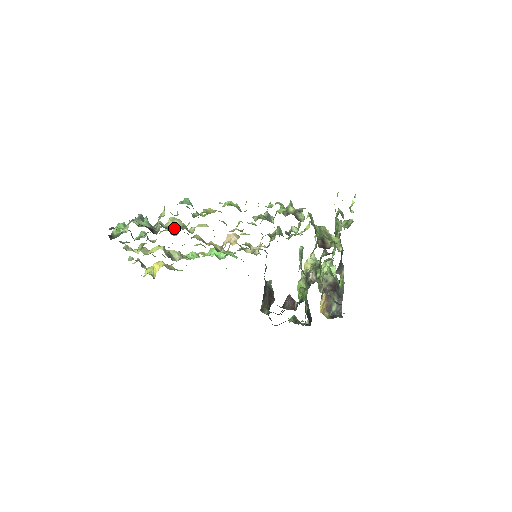
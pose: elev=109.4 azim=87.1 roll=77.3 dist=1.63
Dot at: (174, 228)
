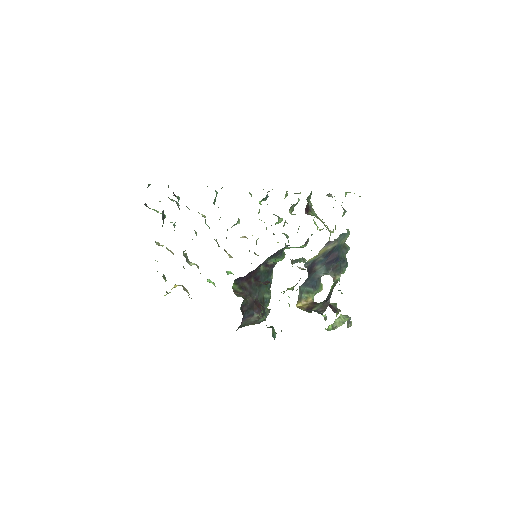
Dot at: occluded
